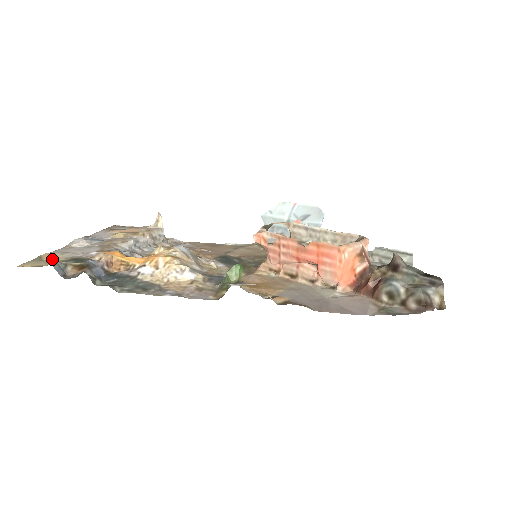
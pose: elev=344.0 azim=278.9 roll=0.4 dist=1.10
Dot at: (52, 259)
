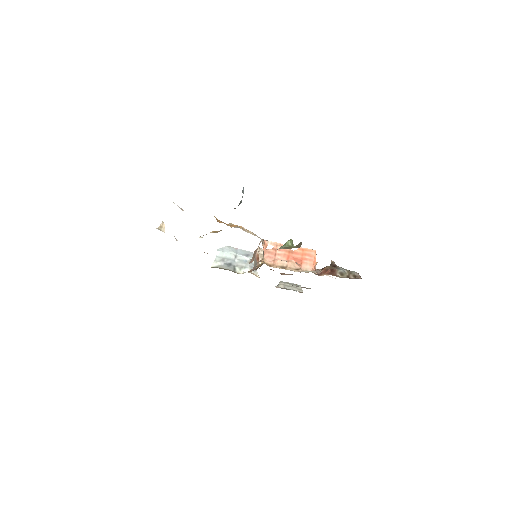
Dot at: occluded
